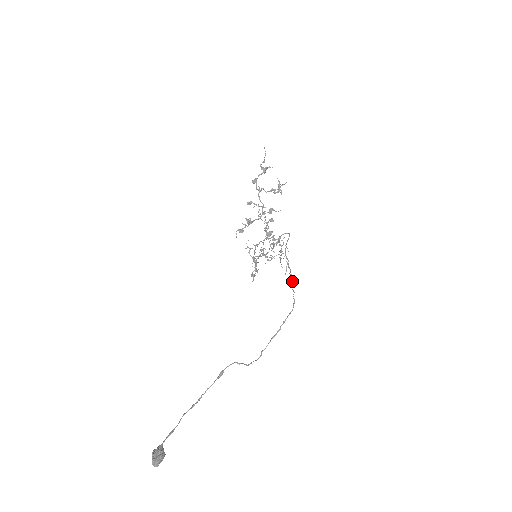
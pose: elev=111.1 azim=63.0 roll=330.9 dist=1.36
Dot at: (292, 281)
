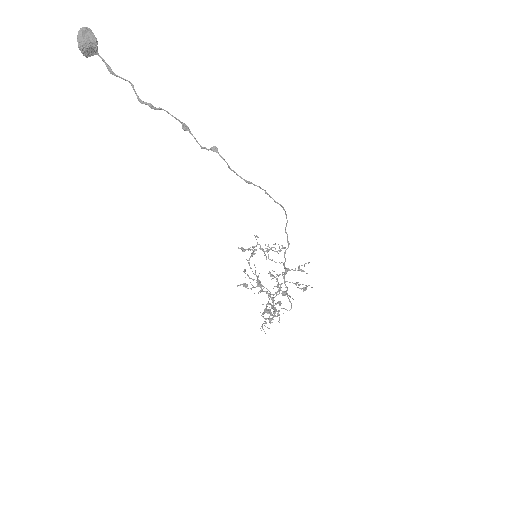
Dot at: occluded
